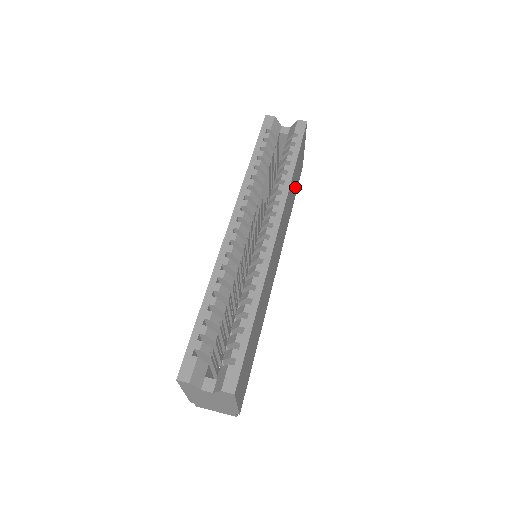
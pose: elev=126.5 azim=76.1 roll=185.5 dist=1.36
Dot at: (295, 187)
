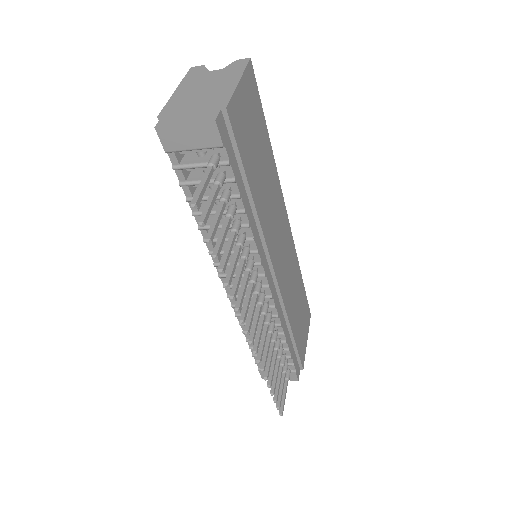
Dot at: (298, 324)
